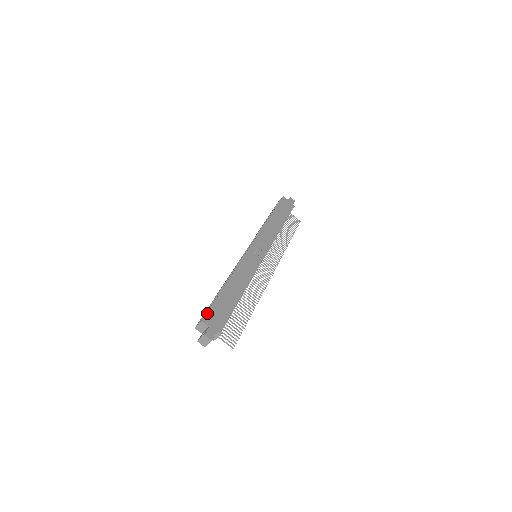
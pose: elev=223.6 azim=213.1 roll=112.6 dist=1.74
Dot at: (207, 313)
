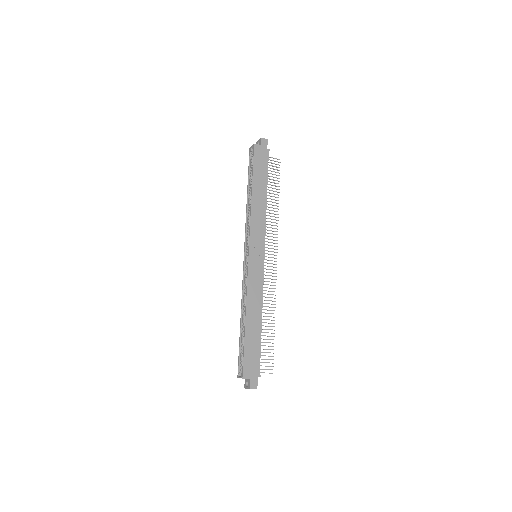
Dot at: (243, 367)
